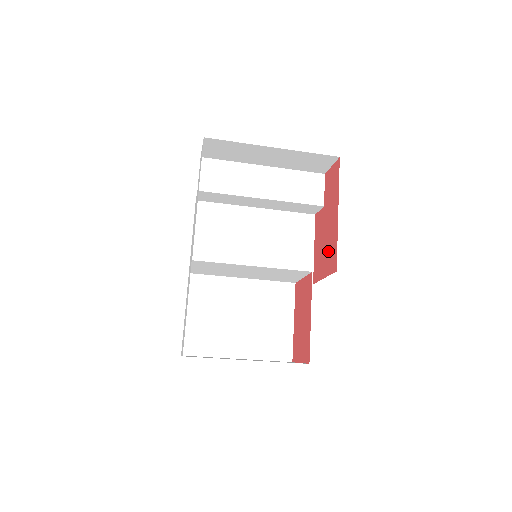
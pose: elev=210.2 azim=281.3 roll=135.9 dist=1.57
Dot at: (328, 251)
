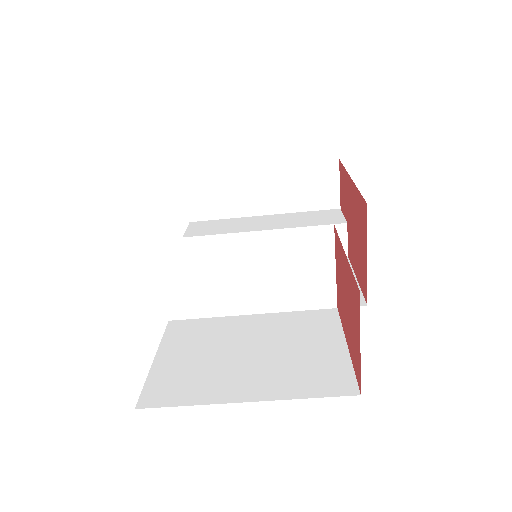
Dot at: (358, 225)
